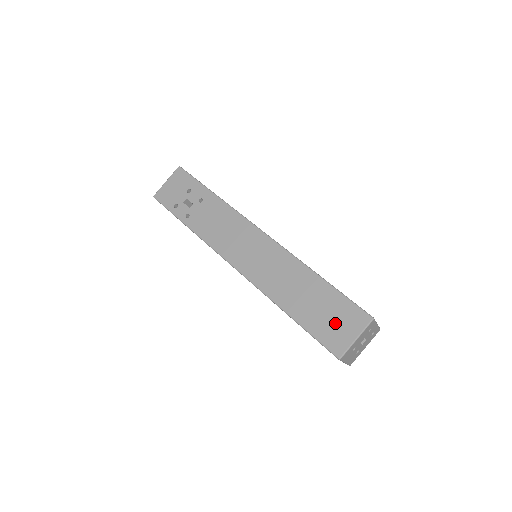
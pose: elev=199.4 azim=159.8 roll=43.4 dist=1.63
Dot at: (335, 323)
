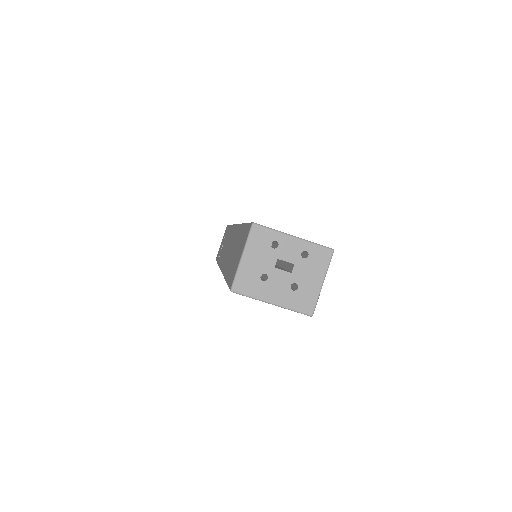
Dot at: (237, 256)
